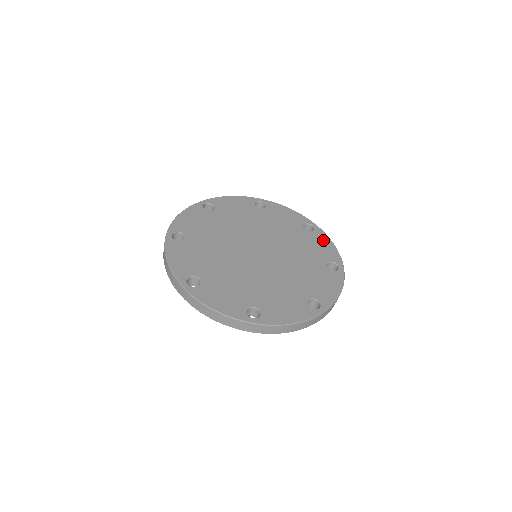
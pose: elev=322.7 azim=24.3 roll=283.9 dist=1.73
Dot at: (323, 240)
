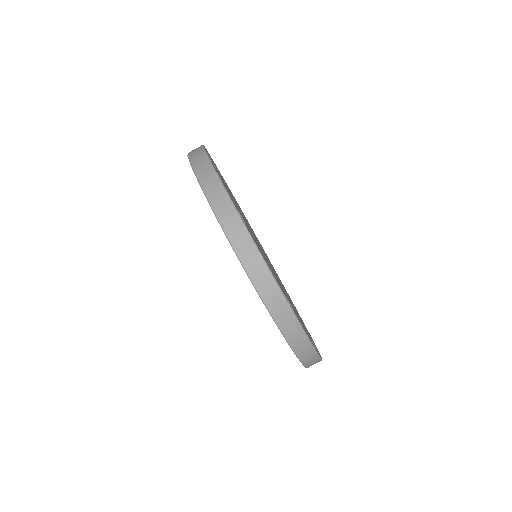
Dot at: occluded
